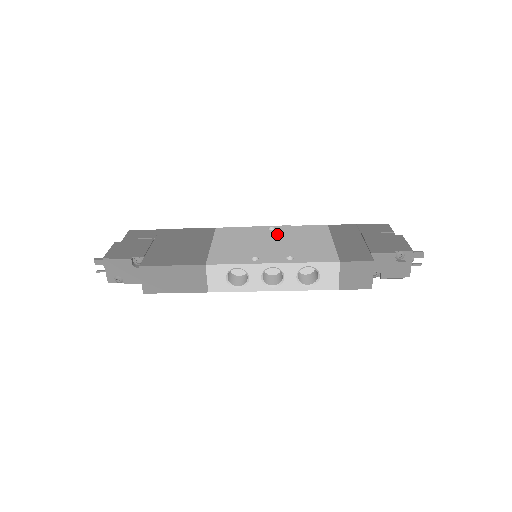
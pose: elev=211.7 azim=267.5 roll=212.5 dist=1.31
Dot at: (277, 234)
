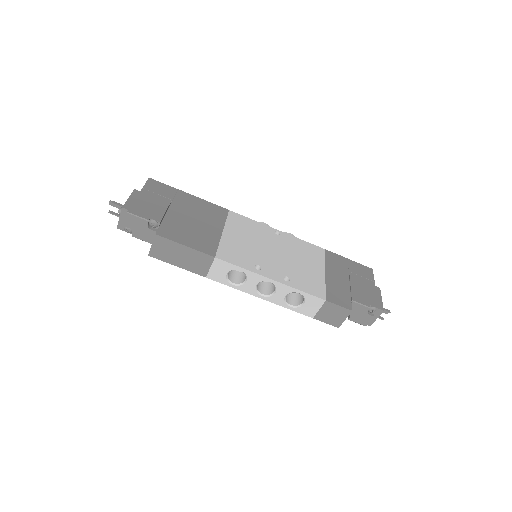
Dot at: (281, 243)
